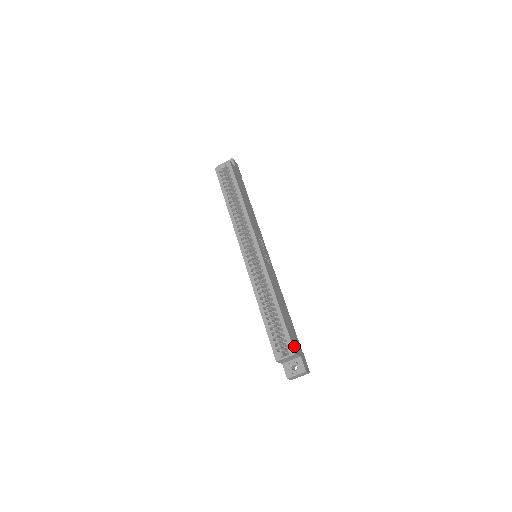
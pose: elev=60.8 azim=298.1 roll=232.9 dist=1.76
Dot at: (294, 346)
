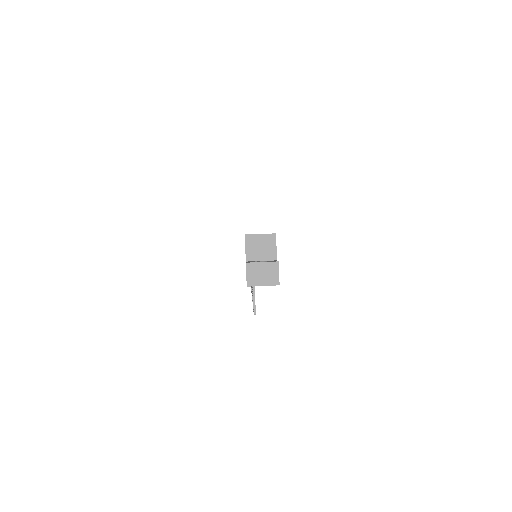
Dot at: occluded
